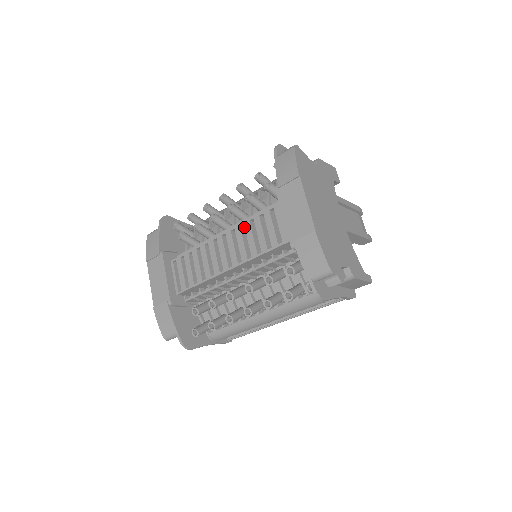
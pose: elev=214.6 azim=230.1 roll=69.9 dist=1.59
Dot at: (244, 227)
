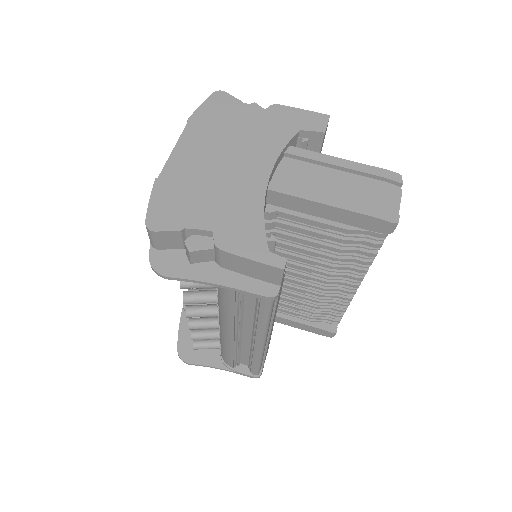
Dot at: occluded
